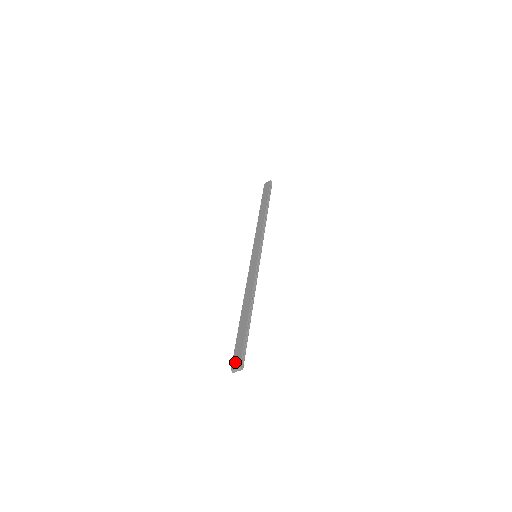
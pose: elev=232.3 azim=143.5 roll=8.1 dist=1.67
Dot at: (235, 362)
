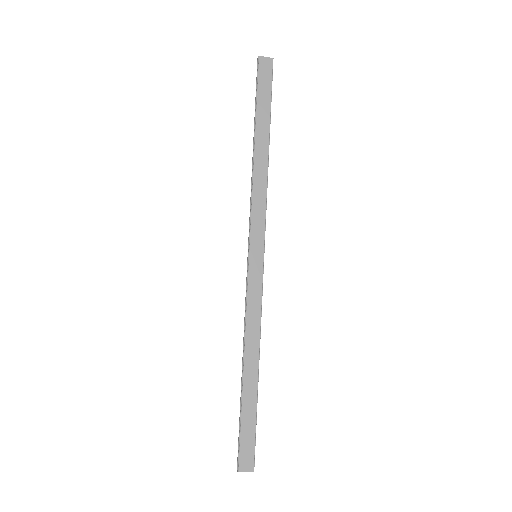
Dot at: (245, 462)
